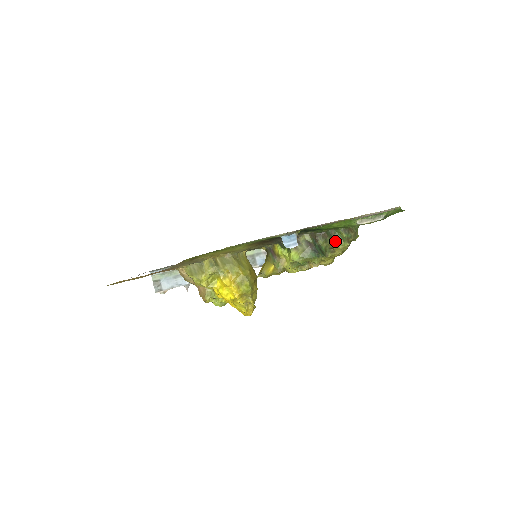
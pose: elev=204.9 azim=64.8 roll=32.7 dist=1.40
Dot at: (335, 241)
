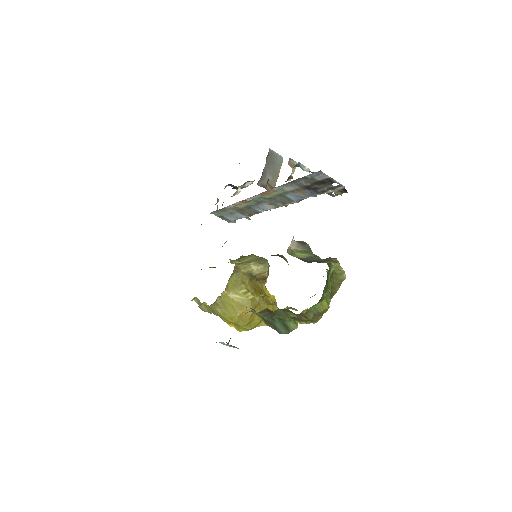
Dot at: occluded
